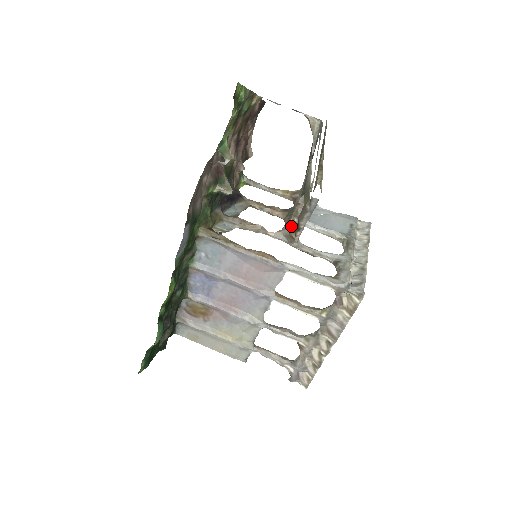
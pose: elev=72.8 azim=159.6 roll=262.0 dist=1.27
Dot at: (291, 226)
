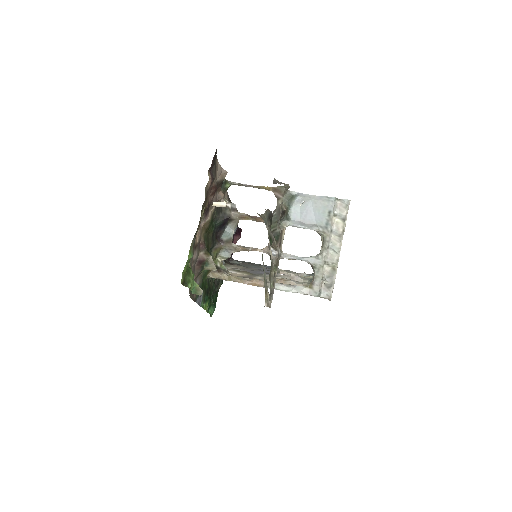
Dot at: occluded
